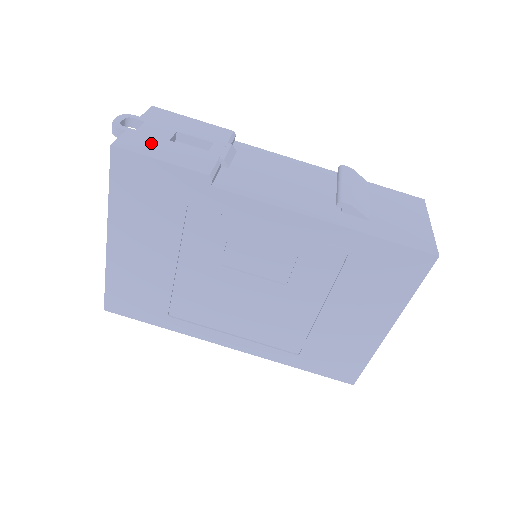
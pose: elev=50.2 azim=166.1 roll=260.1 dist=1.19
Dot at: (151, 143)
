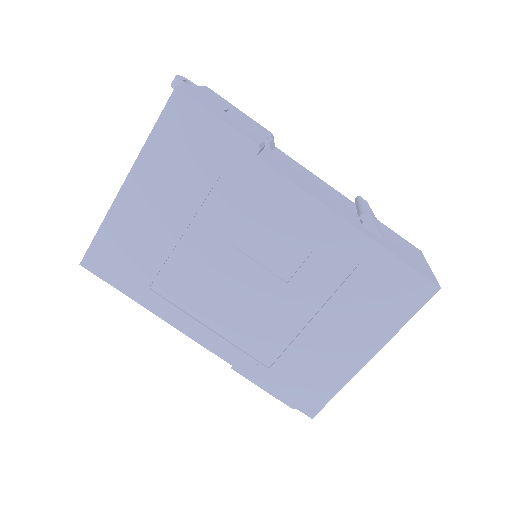
Dot at: (209, 103)
